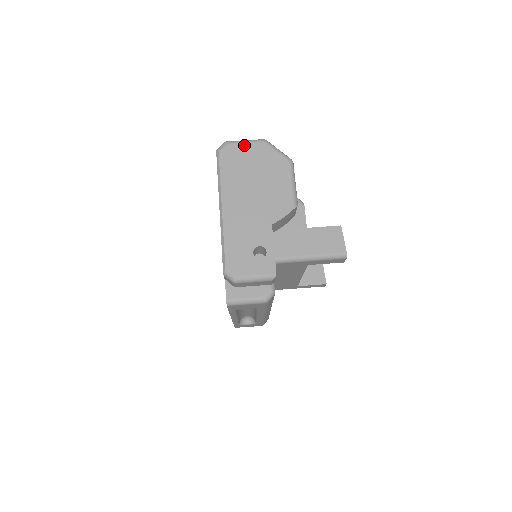
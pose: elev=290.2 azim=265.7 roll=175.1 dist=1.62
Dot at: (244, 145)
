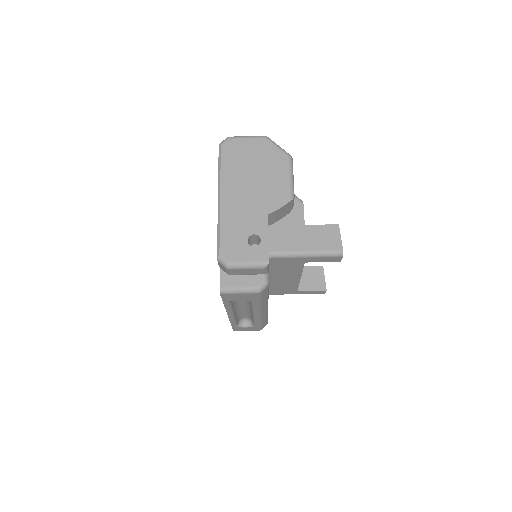
Dot at: (246, 140)
